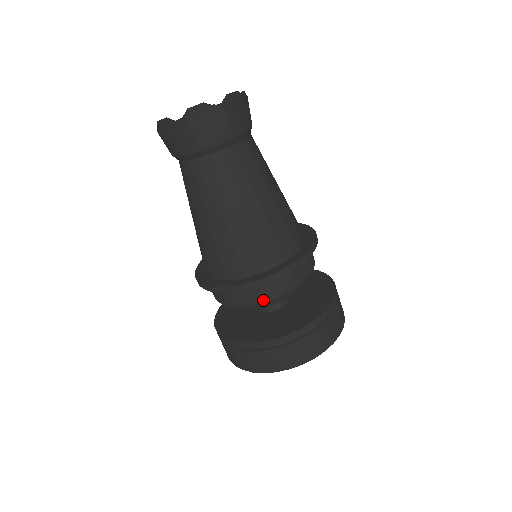
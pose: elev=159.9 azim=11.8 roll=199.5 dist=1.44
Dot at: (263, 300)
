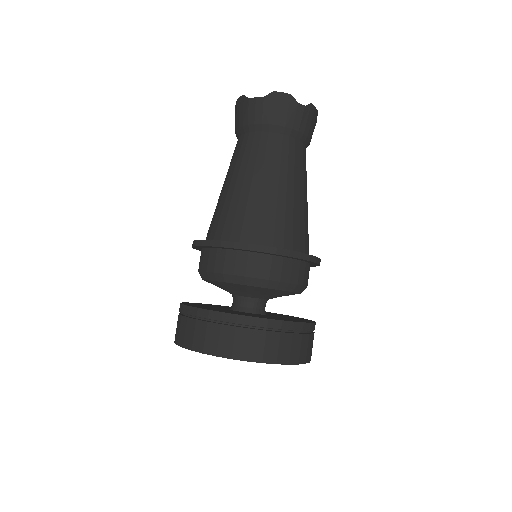
Dot at: (297, 281)
